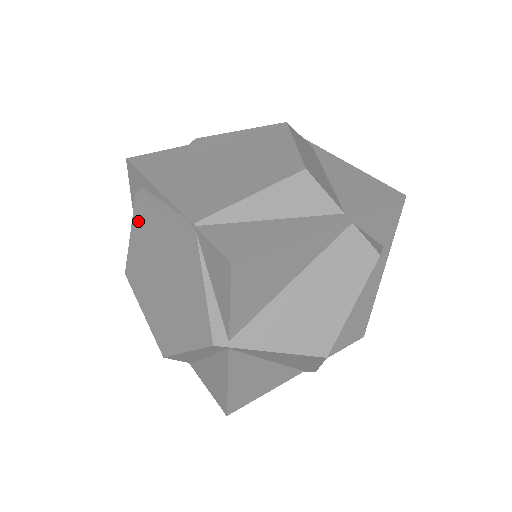
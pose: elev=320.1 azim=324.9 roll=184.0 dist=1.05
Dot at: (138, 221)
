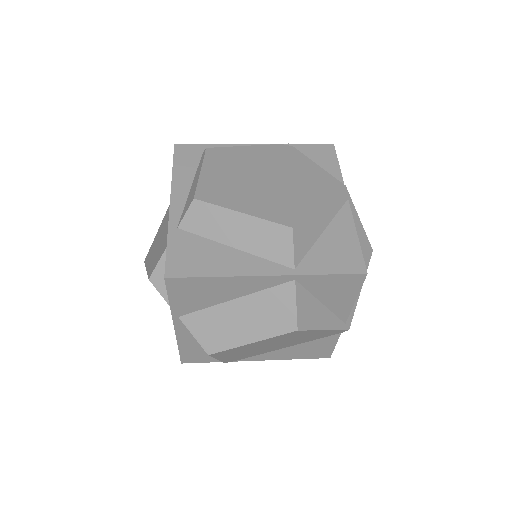
Dot at: (214, 160)
